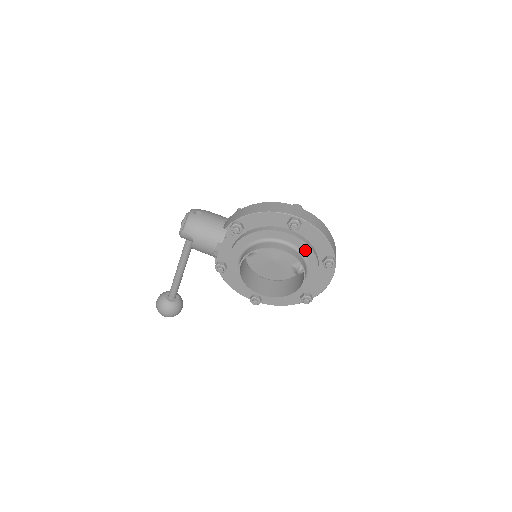
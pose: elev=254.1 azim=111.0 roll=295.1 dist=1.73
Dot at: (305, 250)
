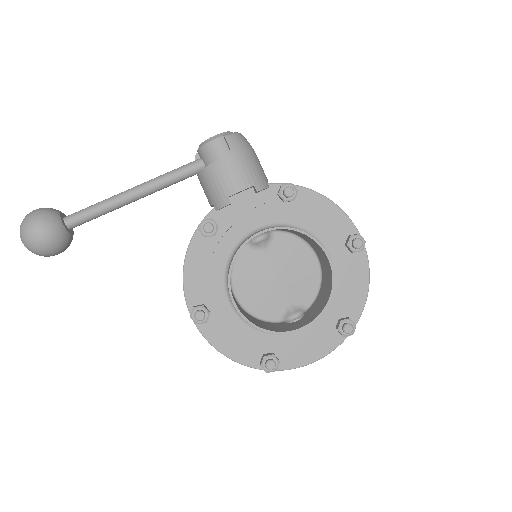
Dot at: (339, 286)
